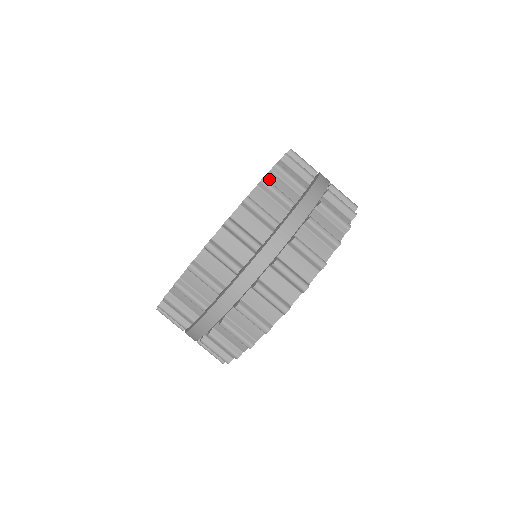
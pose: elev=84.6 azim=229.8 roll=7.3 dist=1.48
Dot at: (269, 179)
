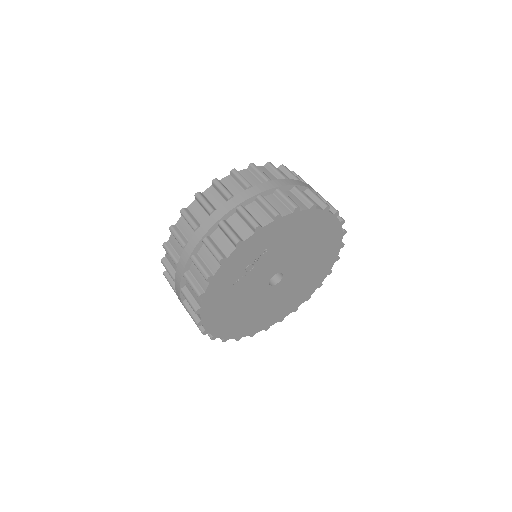
Dot at: occluded
